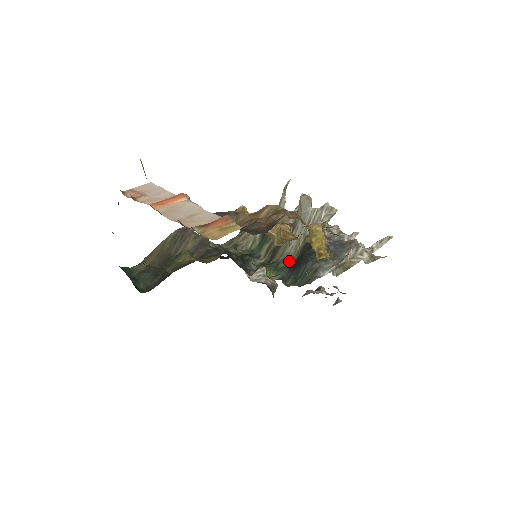
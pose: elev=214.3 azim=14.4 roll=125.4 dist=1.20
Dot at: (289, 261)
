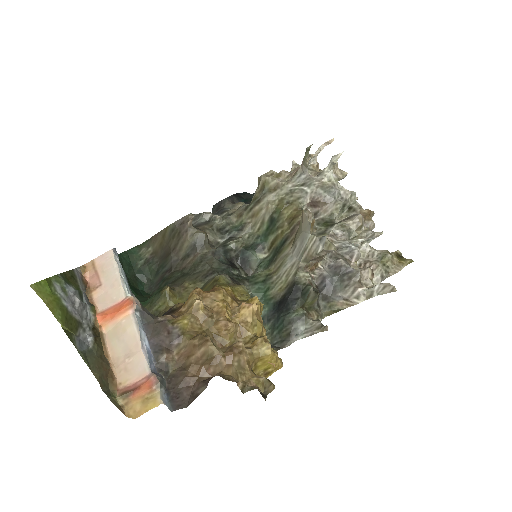
Dot at: (277, 292)
